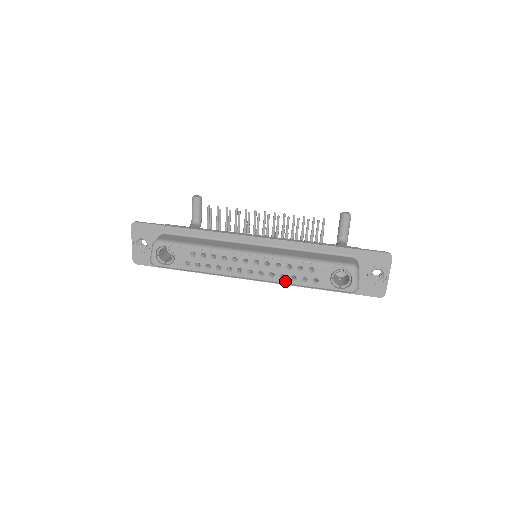
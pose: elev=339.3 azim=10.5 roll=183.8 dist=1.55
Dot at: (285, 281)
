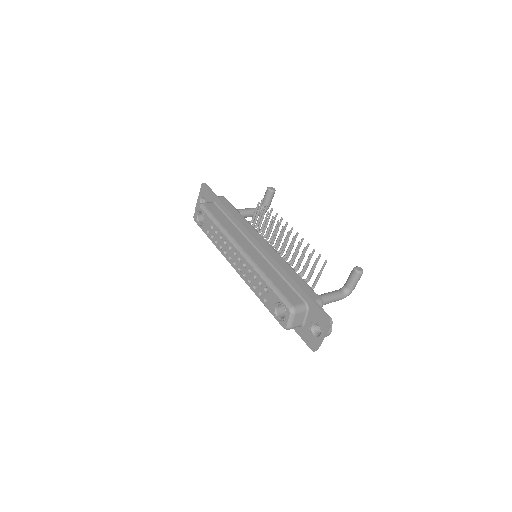
Dot at: (250, 286)
